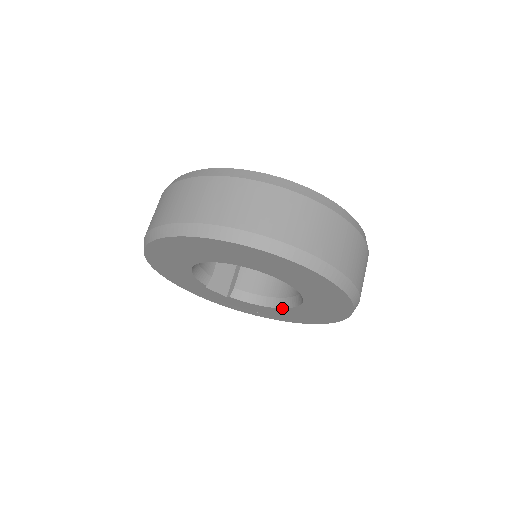
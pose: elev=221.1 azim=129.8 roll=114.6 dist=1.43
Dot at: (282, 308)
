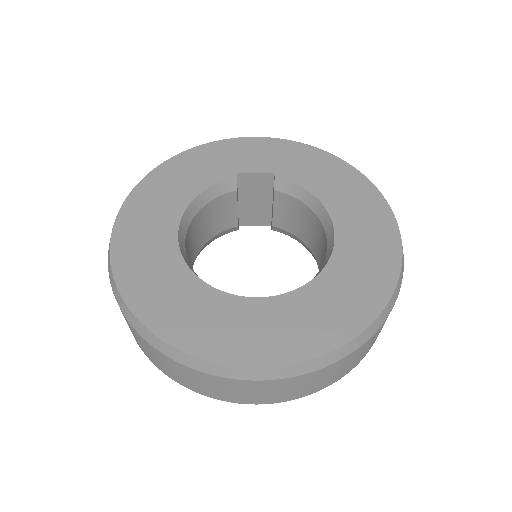
Dot at: occluded
